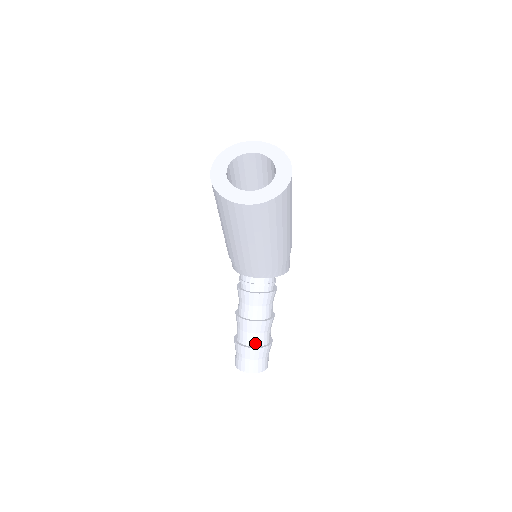
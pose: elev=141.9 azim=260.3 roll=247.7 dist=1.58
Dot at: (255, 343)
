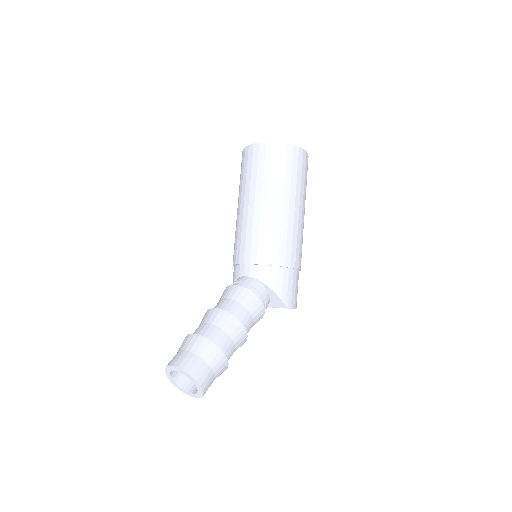
Dot at: (204, 334)
